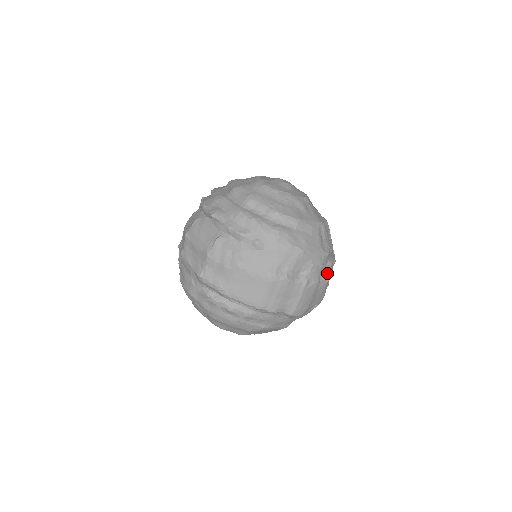
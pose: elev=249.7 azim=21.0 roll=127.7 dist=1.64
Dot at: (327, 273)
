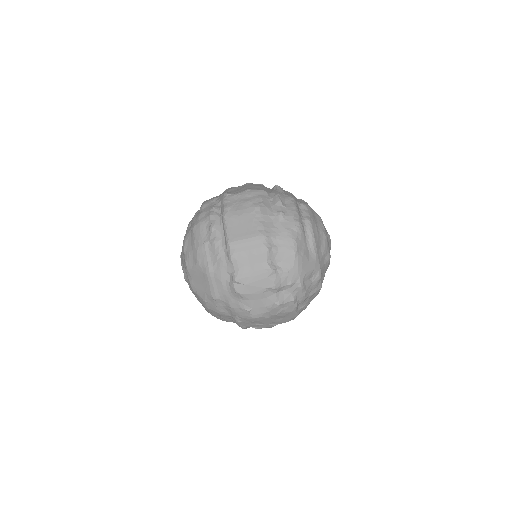
Dot at: (284, 299)
